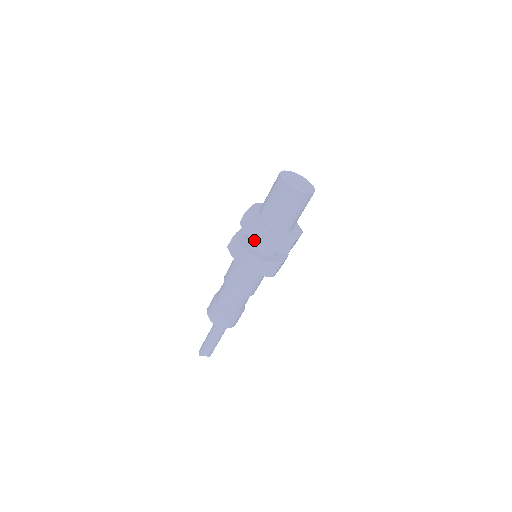
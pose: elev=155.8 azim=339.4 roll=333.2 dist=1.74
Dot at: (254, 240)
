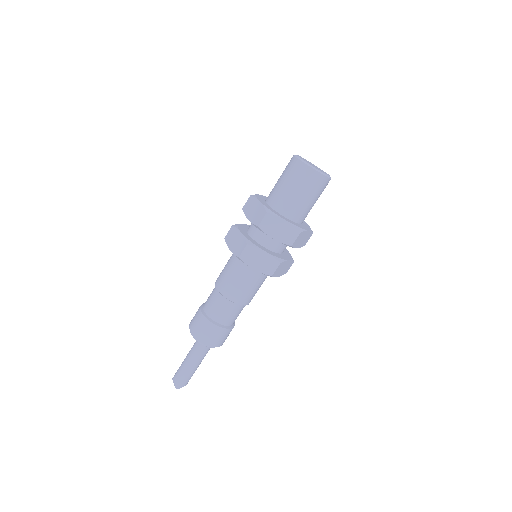
Dot at: (286, 242)
